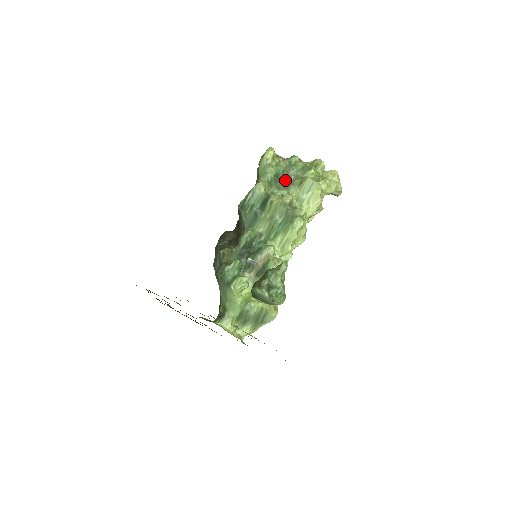
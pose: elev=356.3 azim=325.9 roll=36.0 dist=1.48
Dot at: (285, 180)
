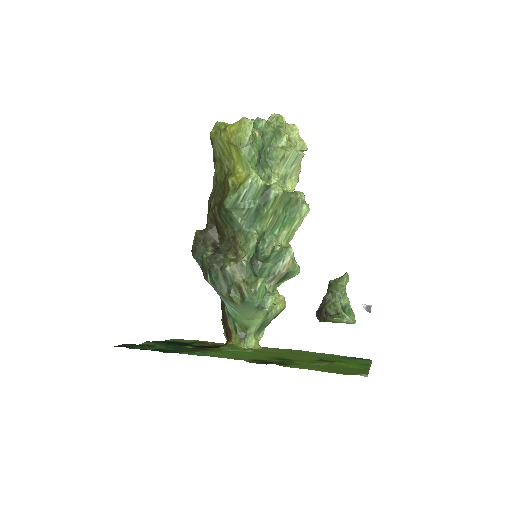
Dot at: (264, 156)
